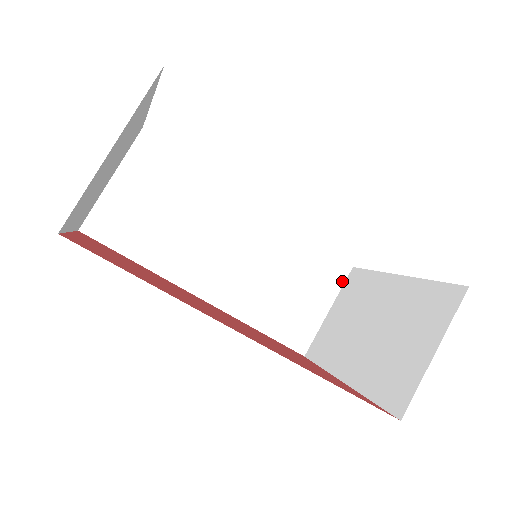
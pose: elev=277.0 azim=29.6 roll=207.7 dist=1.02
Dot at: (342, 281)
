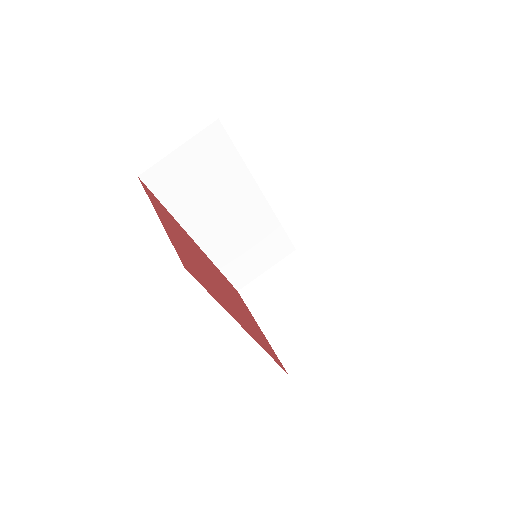
Dot at: (285, 256)
